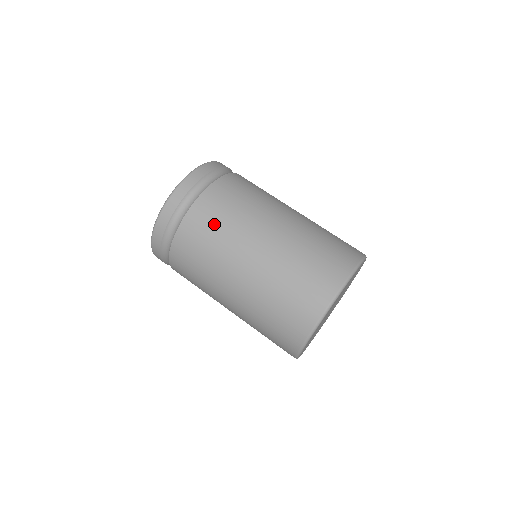
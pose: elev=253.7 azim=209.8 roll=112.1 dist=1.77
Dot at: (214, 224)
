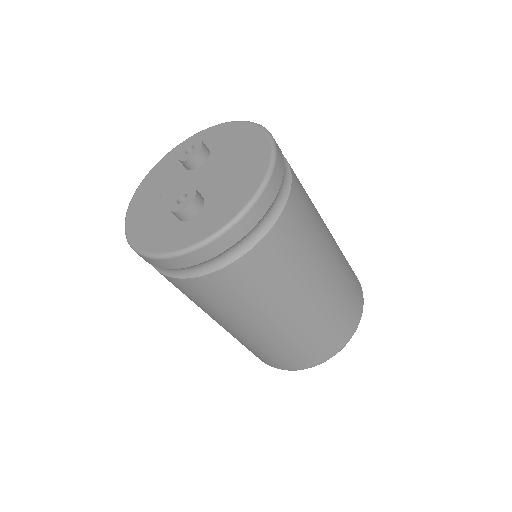
Dot at: (255, 287)
